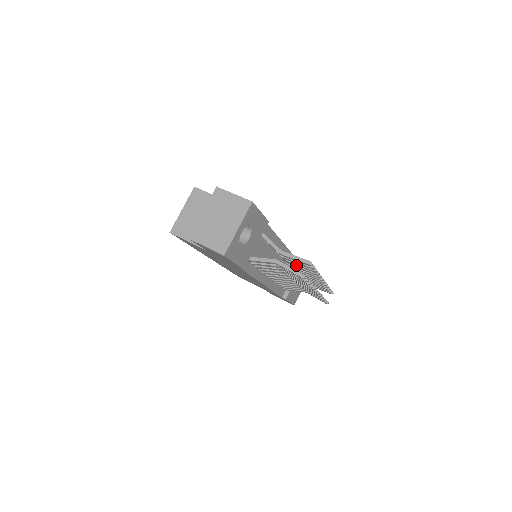
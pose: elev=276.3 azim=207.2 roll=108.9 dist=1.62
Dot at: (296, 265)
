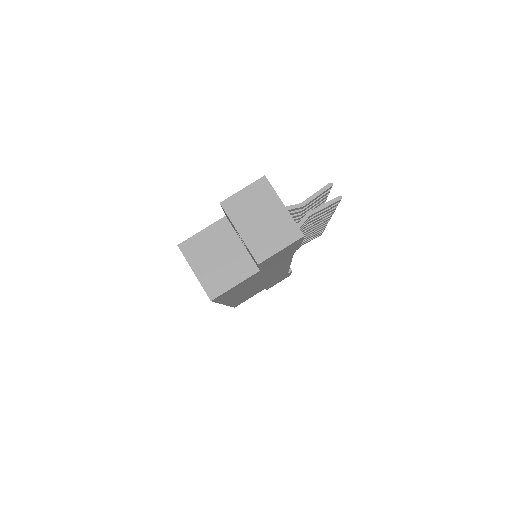
Dot at: (309, 209)
